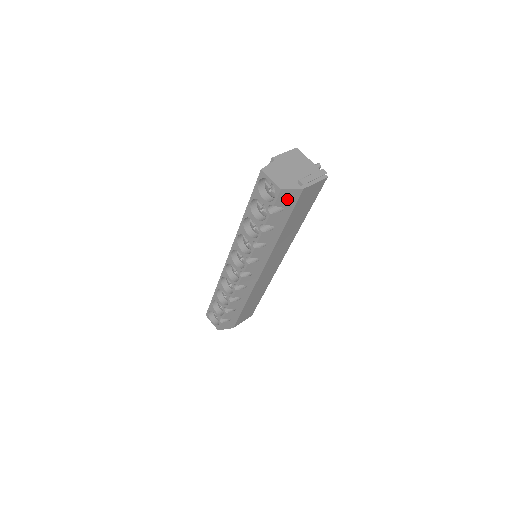
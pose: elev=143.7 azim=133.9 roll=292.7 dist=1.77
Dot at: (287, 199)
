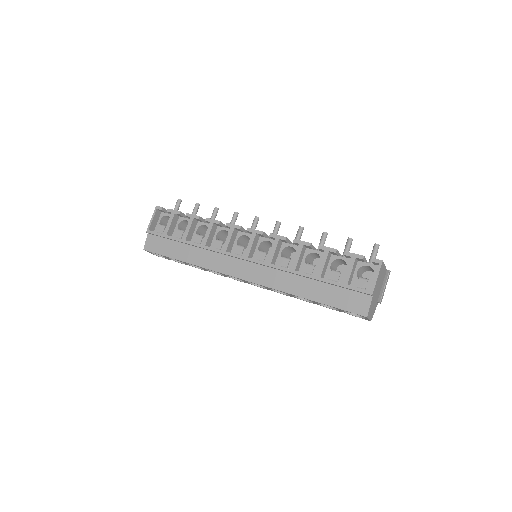
Dot at: occluded
